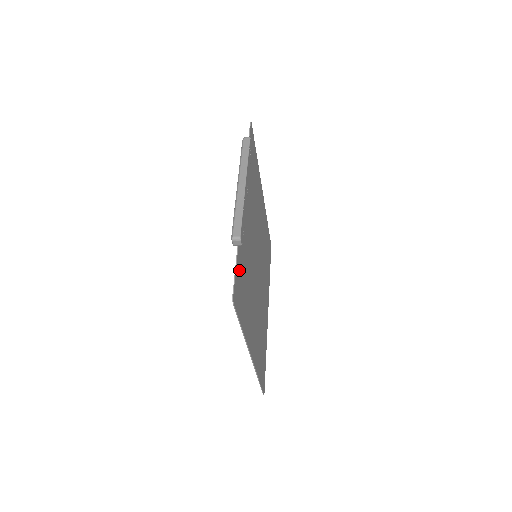
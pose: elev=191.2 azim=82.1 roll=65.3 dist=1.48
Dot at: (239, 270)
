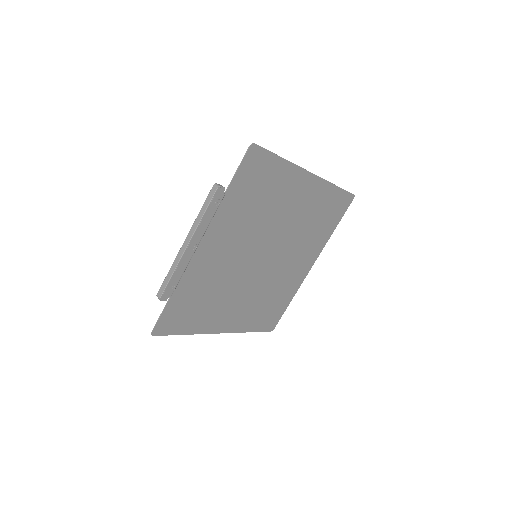
Dot at: (175, 306)
